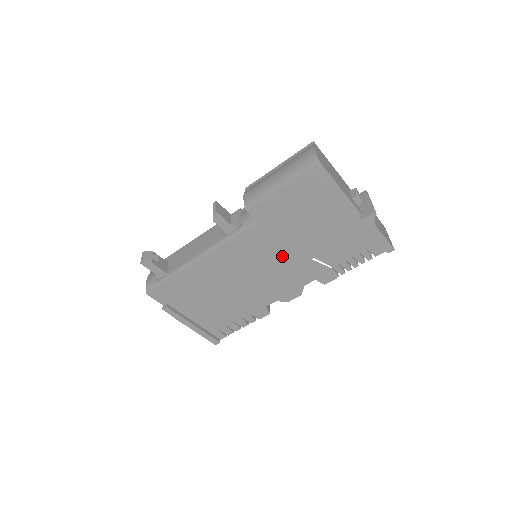
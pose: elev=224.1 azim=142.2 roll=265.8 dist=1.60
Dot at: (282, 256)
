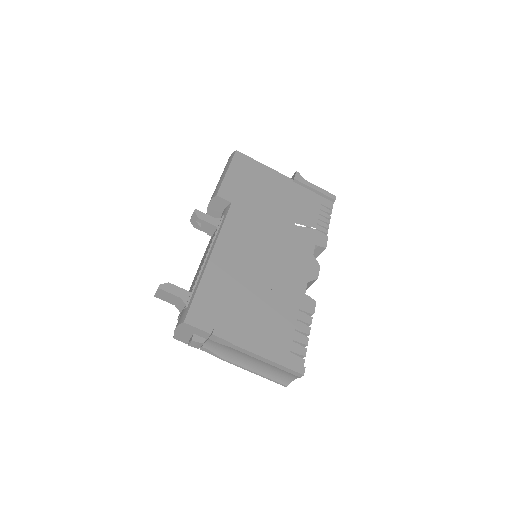
Dot at: (272, 229)
